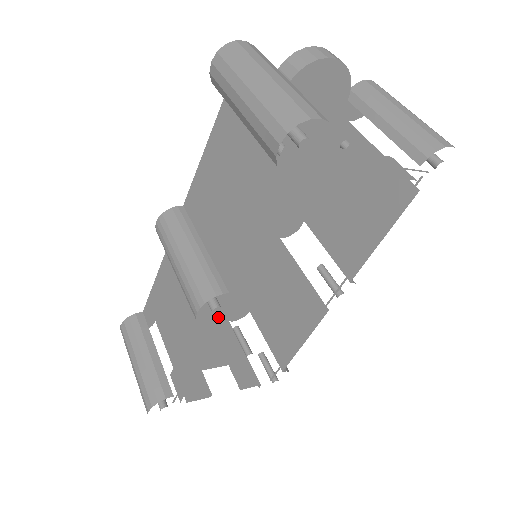
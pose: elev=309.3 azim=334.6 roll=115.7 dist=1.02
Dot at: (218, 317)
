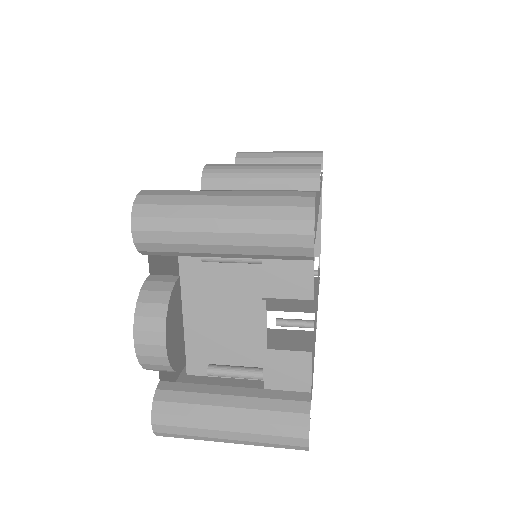
Dot at: (318, 193)
